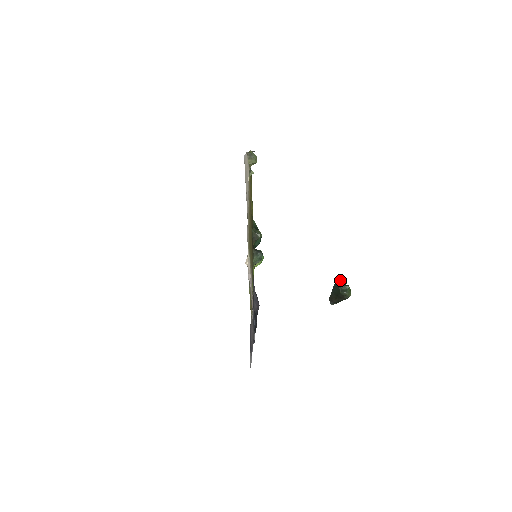
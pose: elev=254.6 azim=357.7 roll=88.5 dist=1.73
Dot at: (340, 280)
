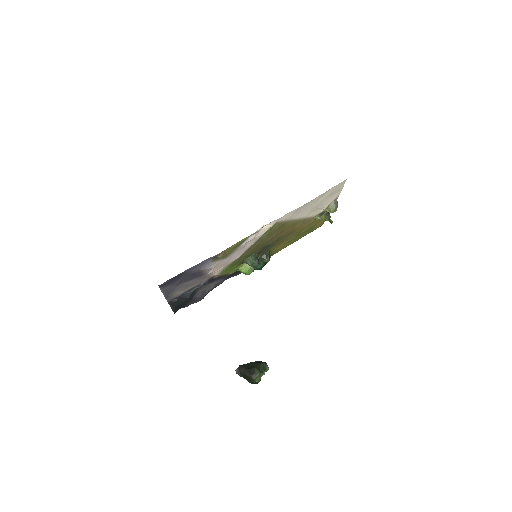
Dot at: (265, 362)
